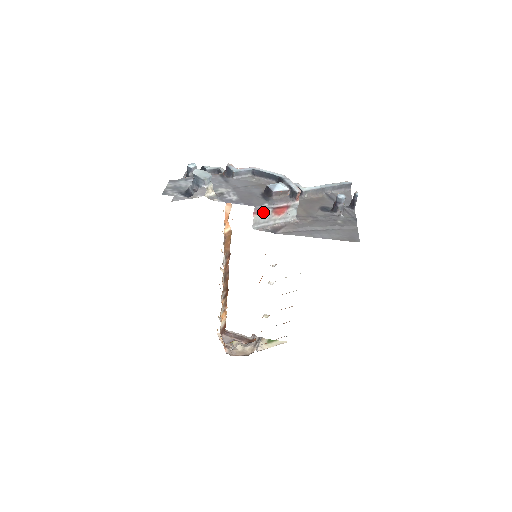
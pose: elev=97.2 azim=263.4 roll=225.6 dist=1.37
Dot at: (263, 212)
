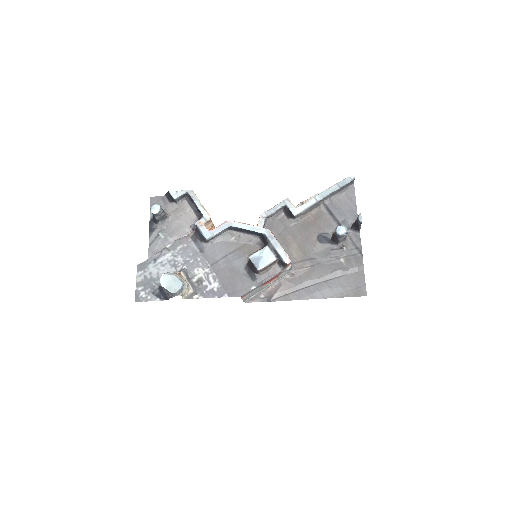
Dot at: (252, 292)
